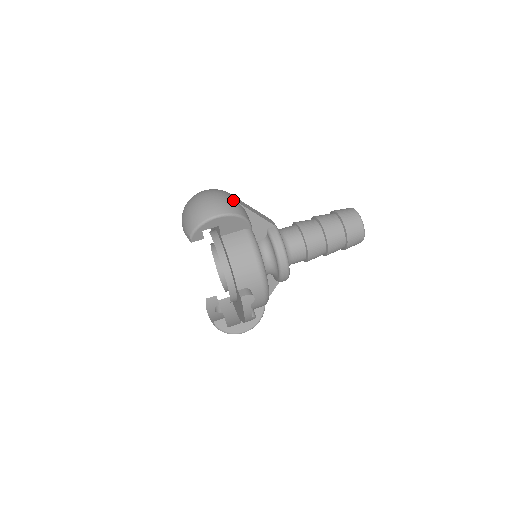
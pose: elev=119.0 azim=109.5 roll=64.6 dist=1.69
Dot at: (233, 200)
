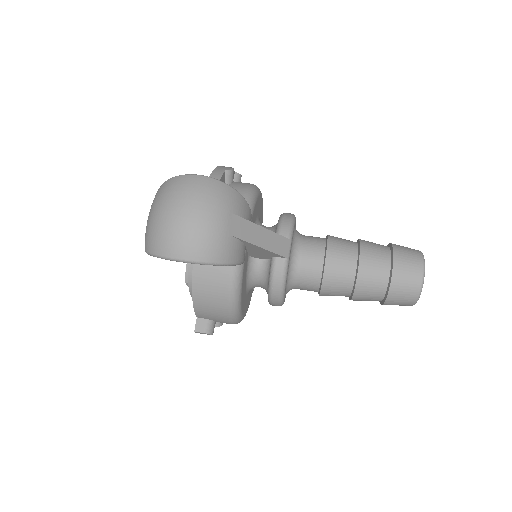
Dot at: (222, 232)
